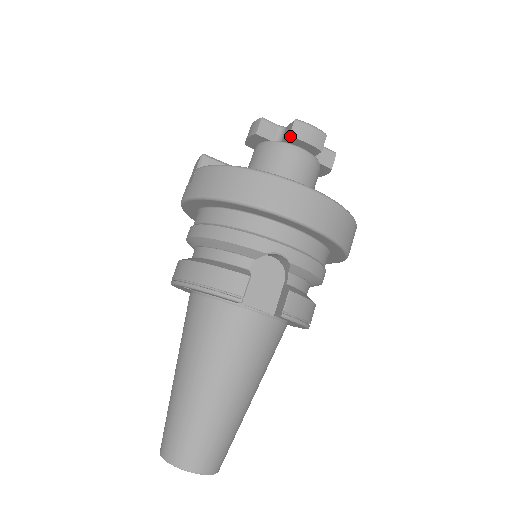
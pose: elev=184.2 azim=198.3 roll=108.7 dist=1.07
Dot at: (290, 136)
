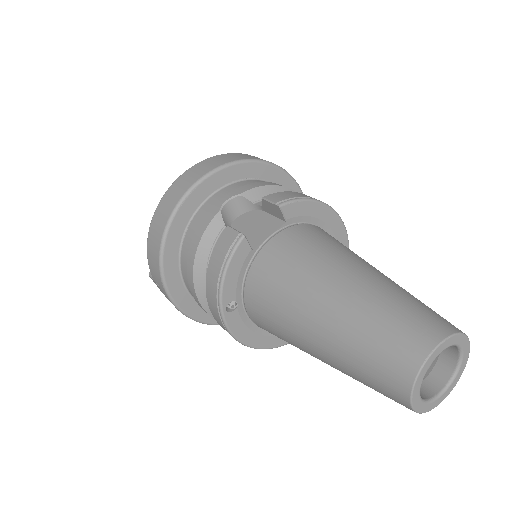
Dot at: occluded
